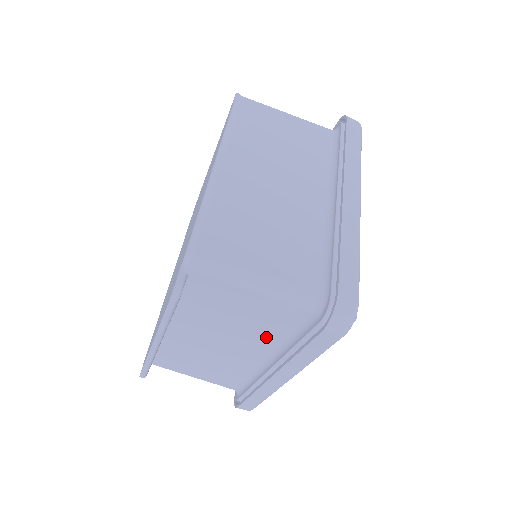
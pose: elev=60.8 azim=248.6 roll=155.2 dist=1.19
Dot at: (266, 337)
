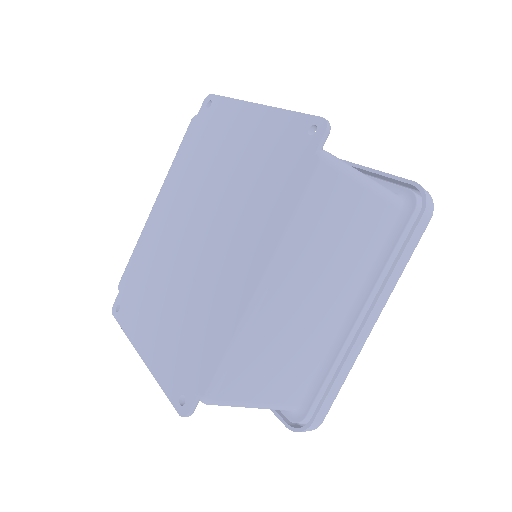
Dot at: occluded
